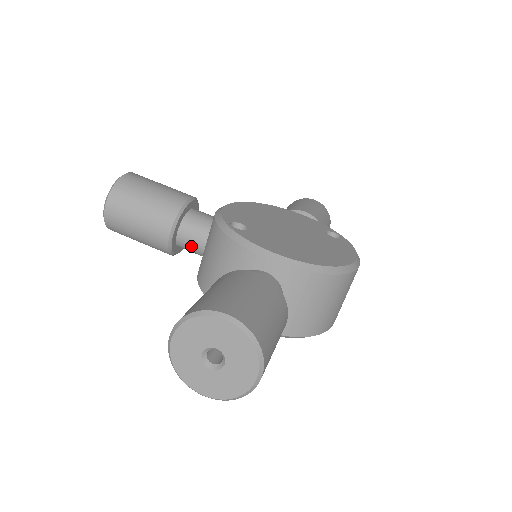
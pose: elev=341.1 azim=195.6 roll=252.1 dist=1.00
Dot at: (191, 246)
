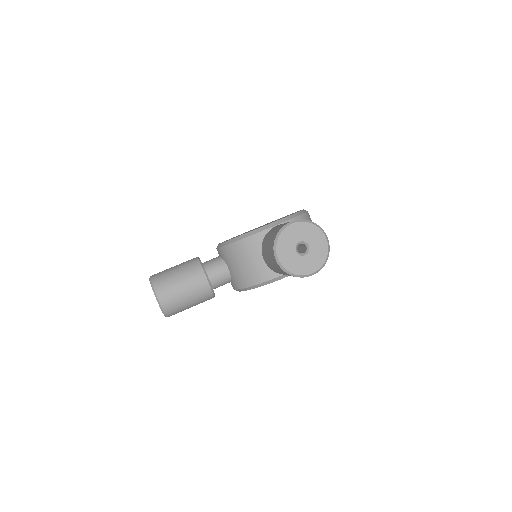
Dot at: (221, 278)
